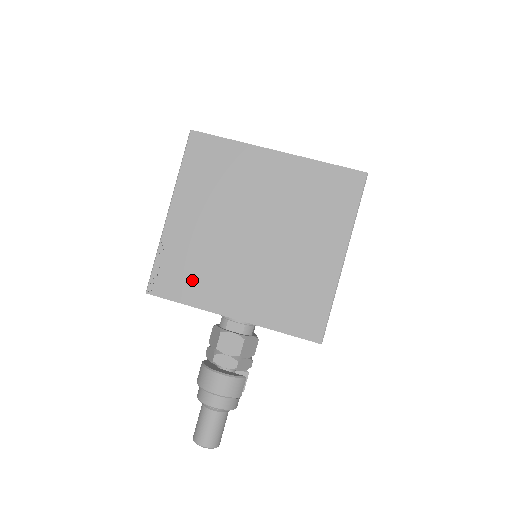
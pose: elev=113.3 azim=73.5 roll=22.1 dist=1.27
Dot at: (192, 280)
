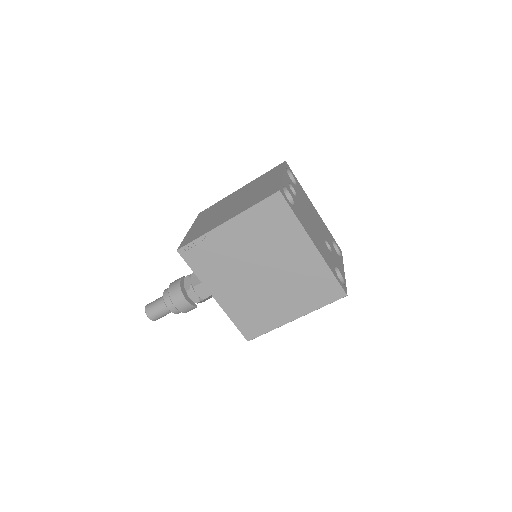
Dot at: (209, 266)
